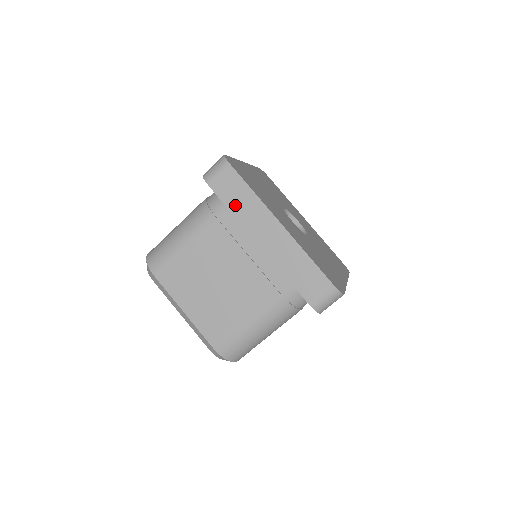
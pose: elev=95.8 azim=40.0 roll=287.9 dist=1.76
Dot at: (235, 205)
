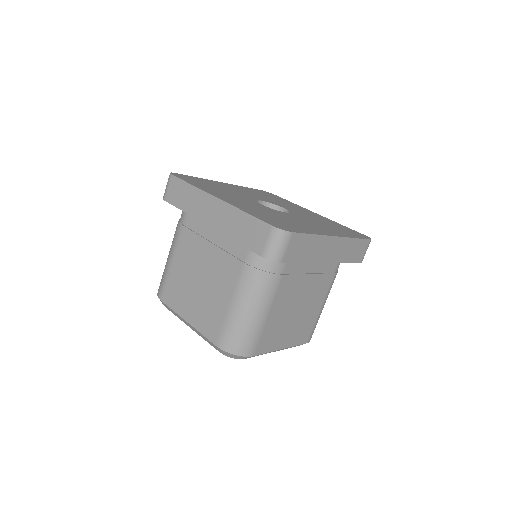
Dot at: (184, 204)
